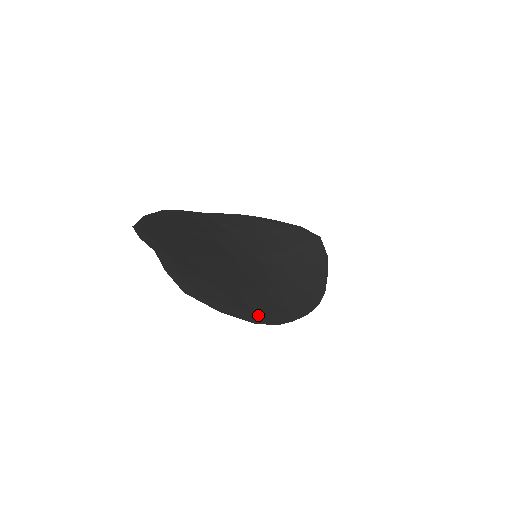
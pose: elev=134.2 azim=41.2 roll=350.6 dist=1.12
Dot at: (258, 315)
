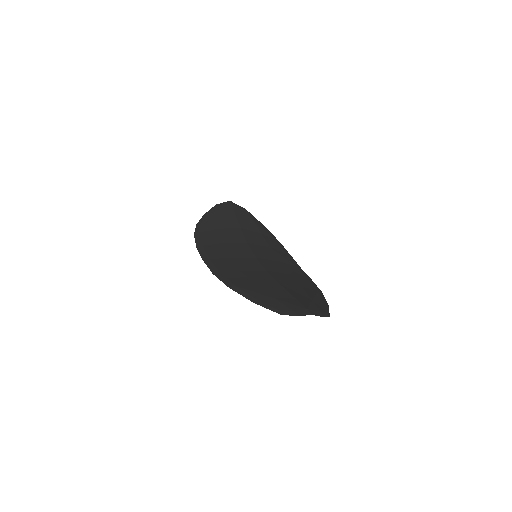
Dot at: (315, 287)
